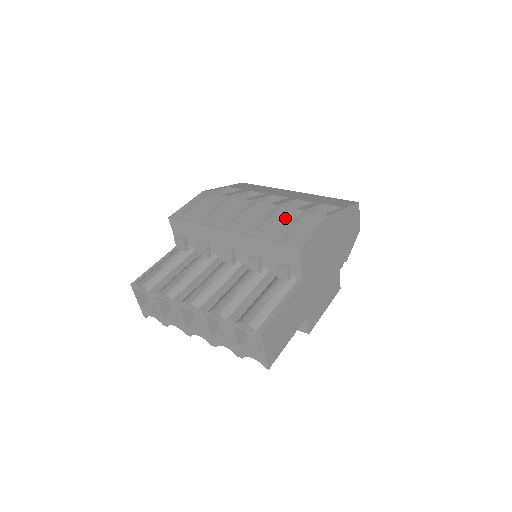
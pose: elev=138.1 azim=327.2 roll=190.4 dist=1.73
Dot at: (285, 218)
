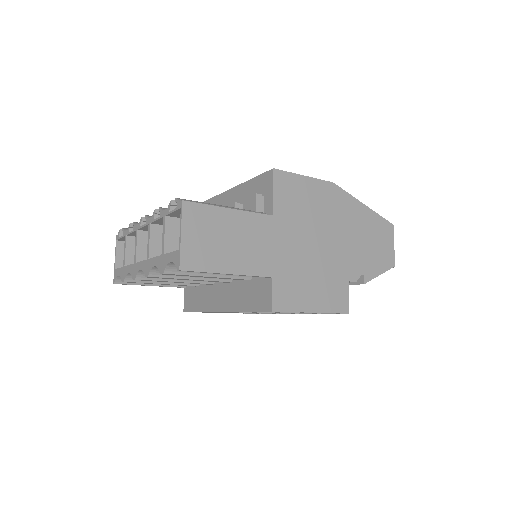
Dot at: occluded
